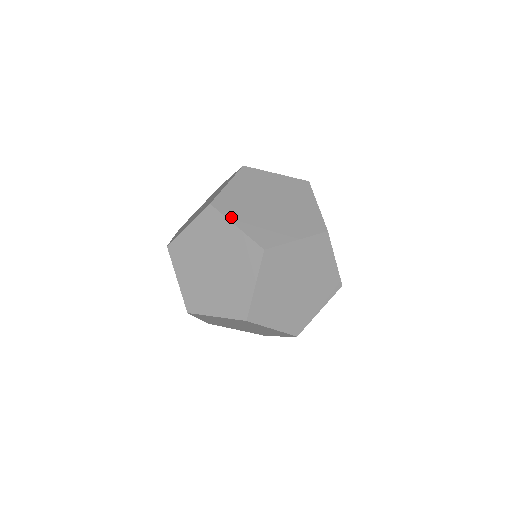
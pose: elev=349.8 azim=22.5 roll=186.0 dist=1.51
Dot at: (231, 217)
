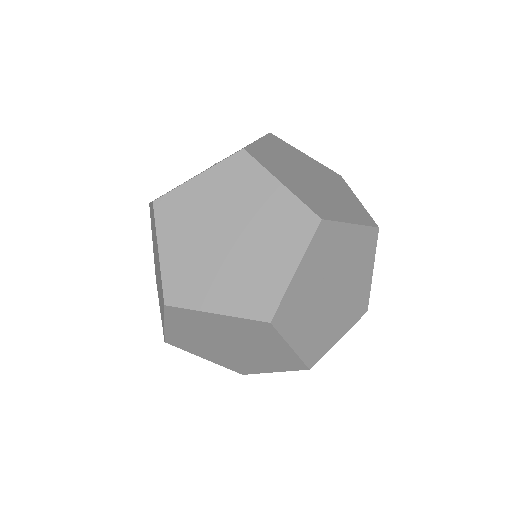
Dot at: (162, 235)
